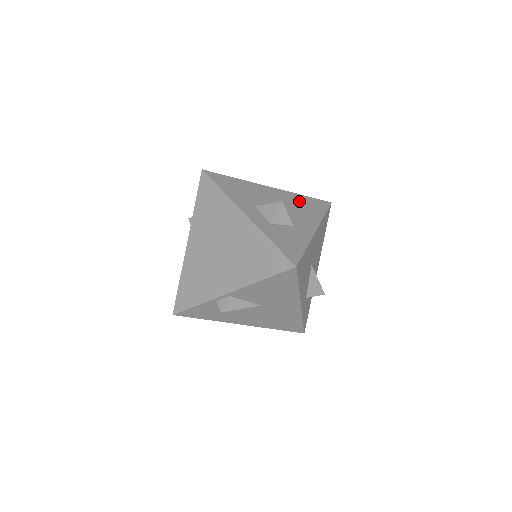
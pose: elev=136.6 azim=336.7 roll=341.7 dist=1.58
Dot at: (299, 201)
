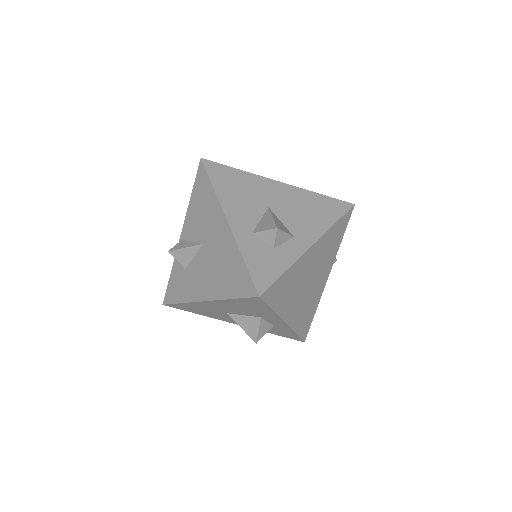
Dot at: occluded
